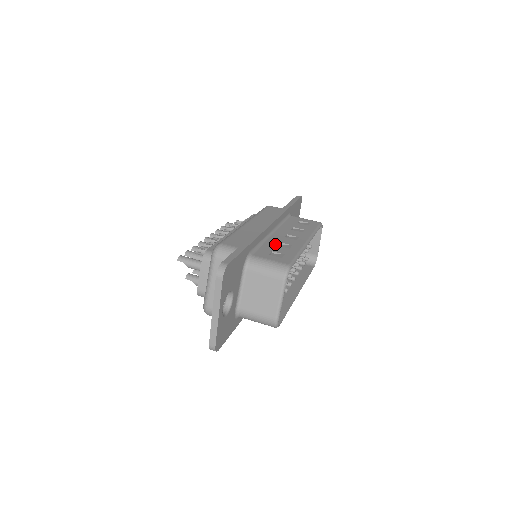
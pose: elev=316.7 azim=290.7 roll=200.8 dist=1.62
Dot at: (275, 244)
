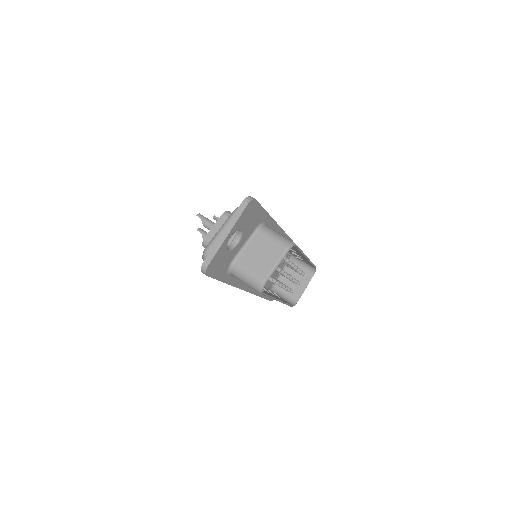
Dot at: occluded
